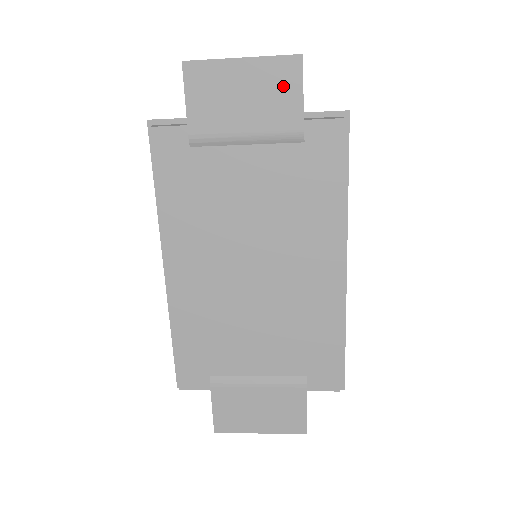
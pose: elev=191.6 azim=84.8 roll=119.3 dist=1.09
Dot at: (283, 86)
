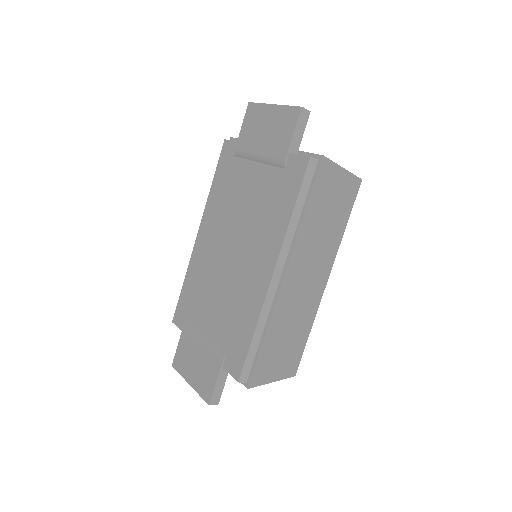
Dot at: (286, 126)
